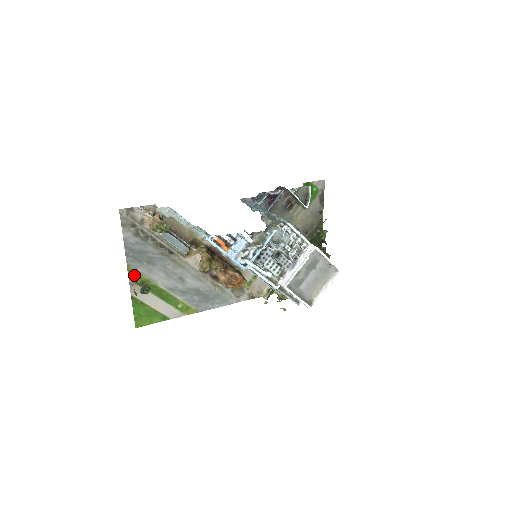
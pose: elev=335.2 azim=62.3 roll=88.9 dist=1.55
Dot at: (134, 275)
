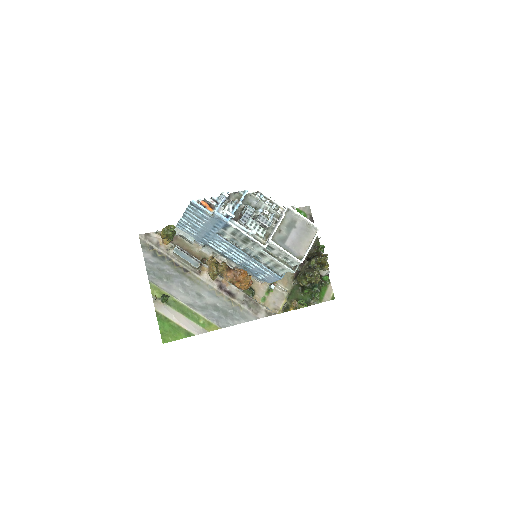
Dot at: (156, 291)
